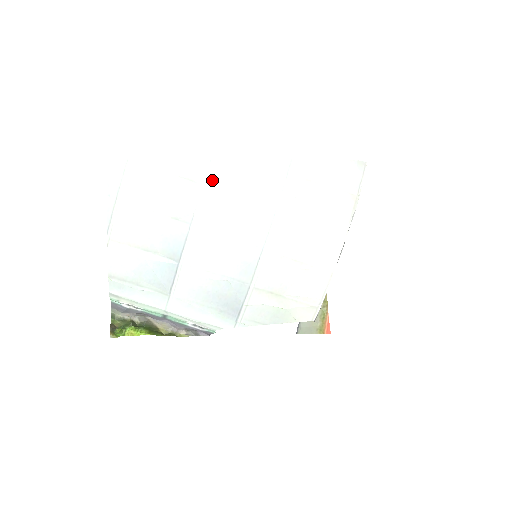
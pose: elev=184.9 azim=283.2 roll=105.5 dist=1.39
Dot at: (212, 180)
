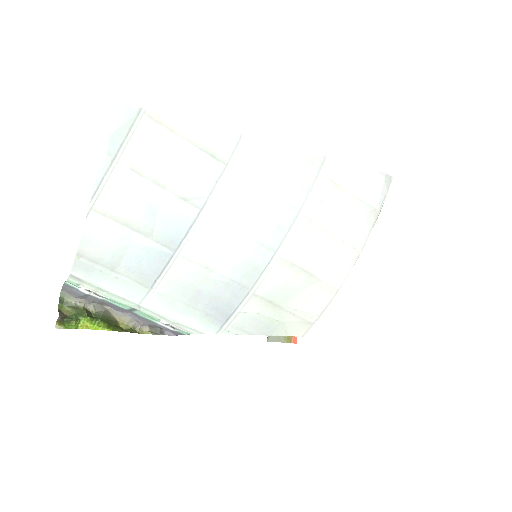
Dot at: (238, 161)
